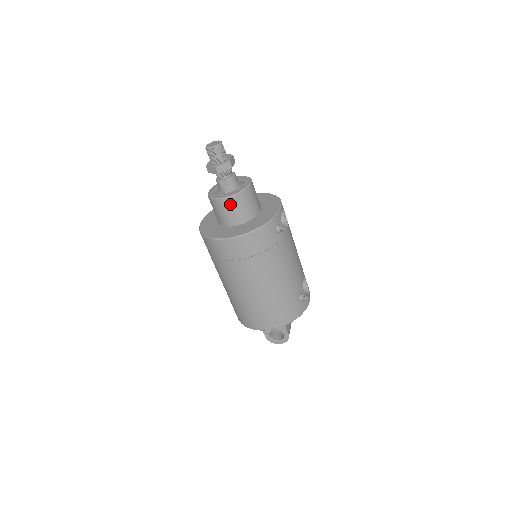
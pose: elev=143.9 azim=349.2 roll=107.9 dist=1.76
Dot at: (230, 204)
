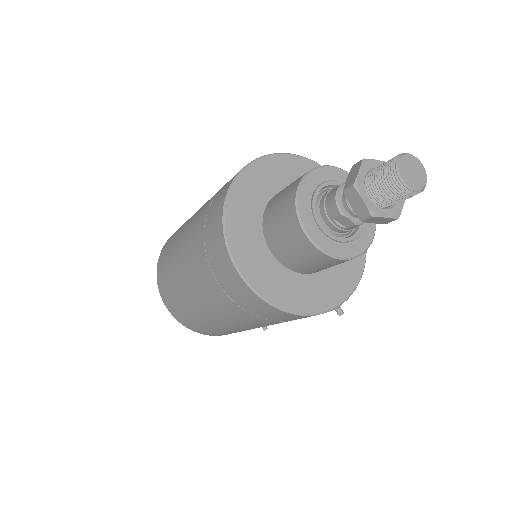
Dot at: (320, 259)
